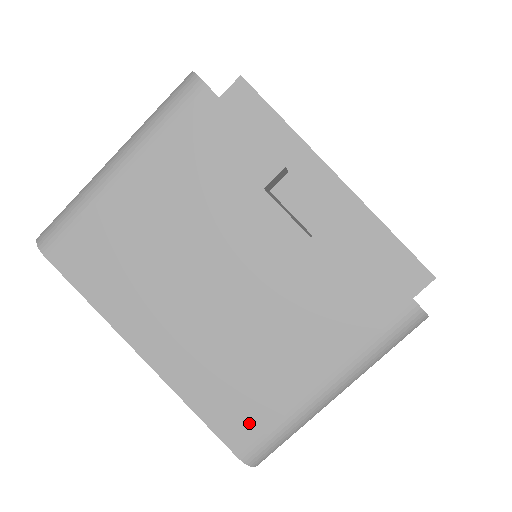
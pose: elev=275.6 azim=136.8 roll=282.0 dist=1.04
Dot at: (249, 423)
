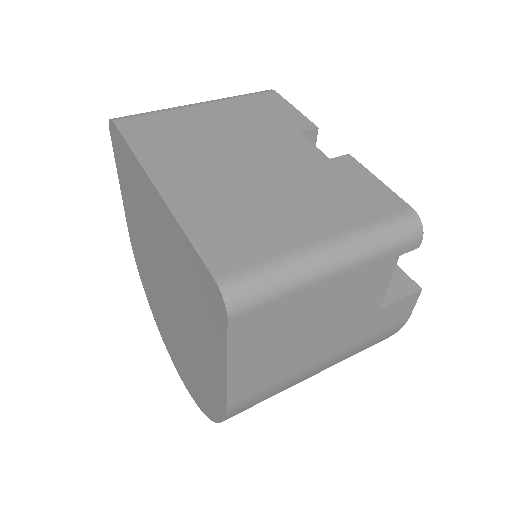
Dot at: (239, 254)
